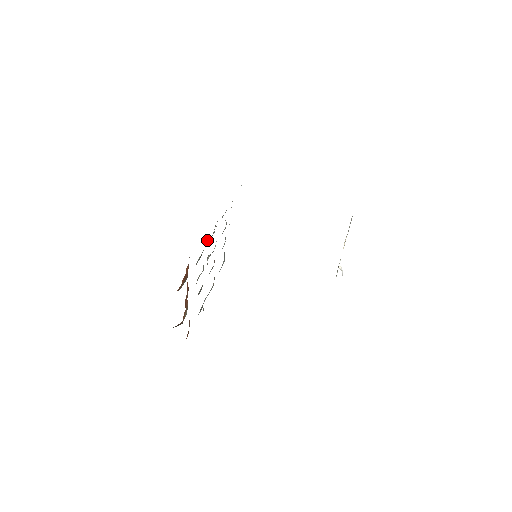
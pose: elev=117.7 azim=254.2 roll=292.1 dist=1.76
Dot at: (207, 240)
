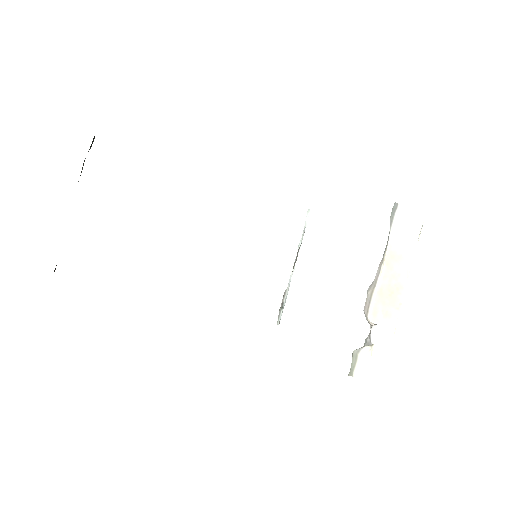
Dot at: occluded
